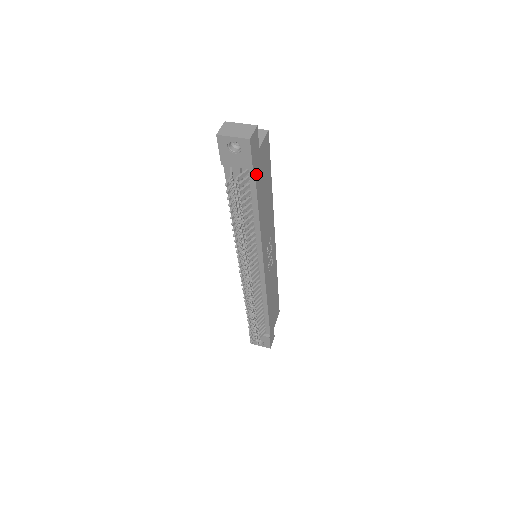
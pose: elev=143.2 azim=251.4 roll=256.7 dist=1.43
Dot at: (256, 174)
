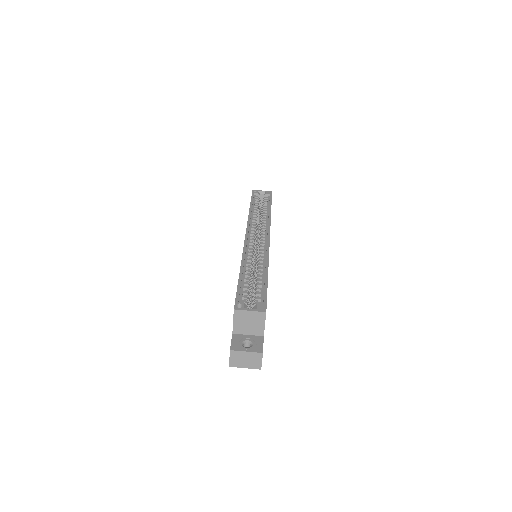
Dot at: occluded
